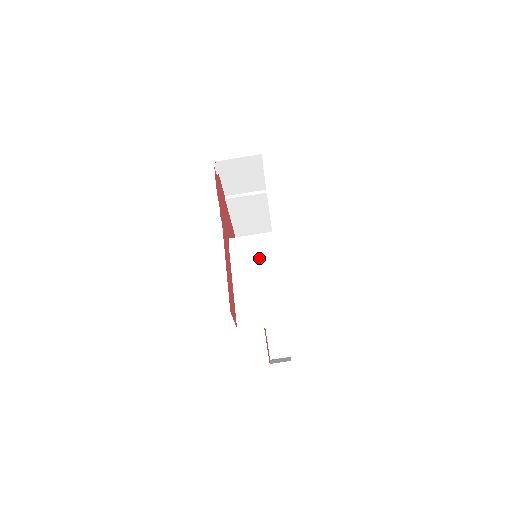
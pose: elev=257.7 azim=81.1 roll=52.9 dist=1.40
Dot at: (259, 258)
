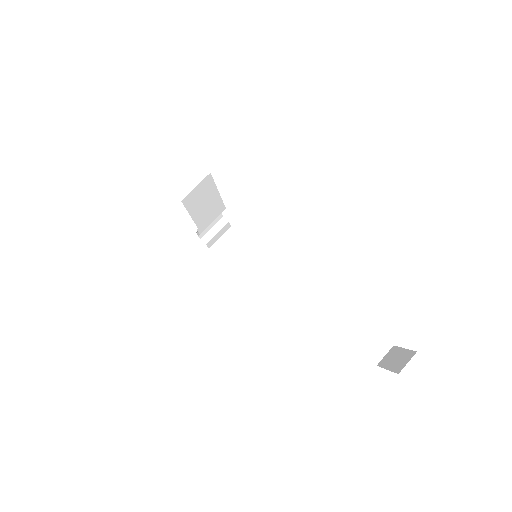
Dot at: occluded
